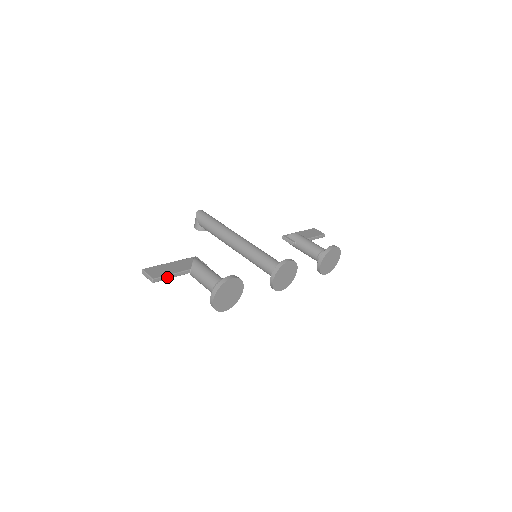
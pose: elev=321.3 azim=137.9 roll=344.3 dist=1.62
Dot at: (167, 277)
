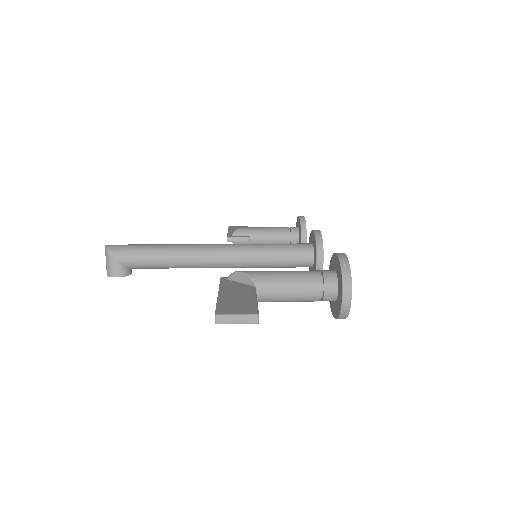
Dot at: occluded
